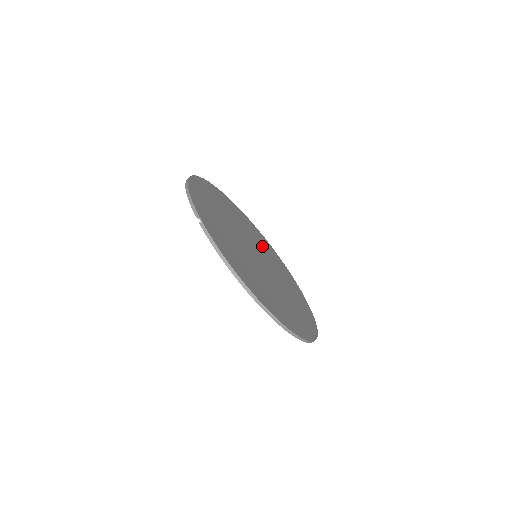
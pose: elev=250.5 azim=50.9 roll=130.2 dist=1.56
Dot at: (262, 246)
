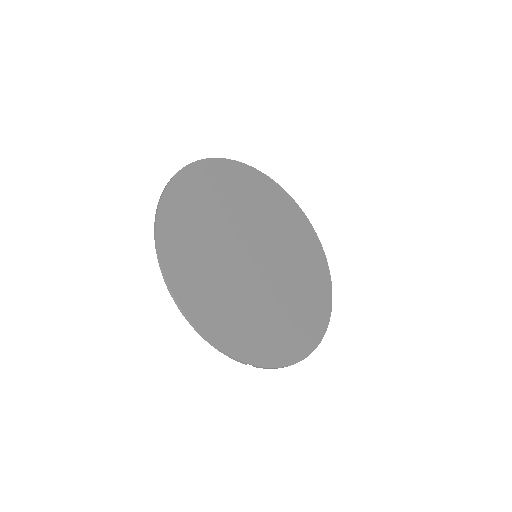
Dot at: (231, 203)
